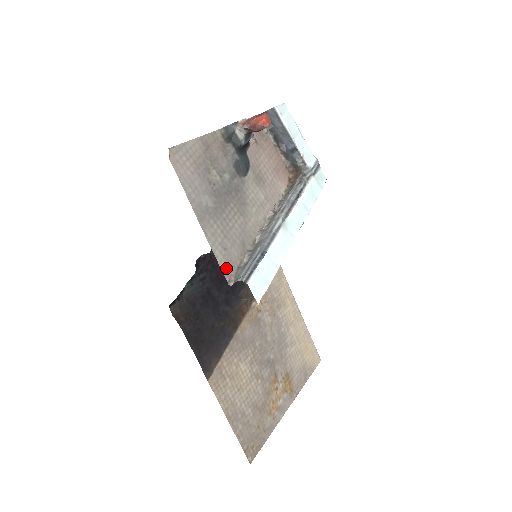
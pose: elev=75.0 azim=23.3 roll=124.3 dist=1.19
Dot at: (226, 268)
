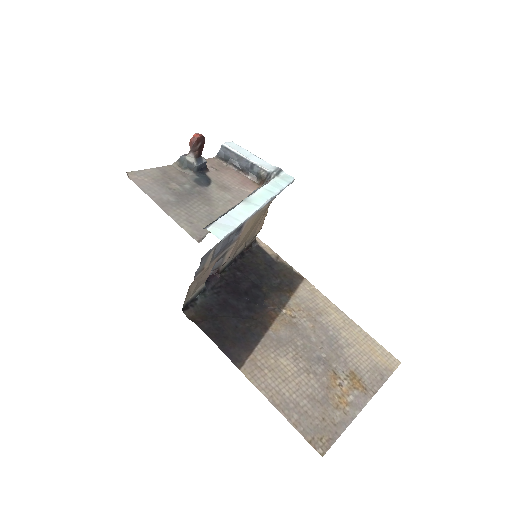
Dot at: (194, 234)
